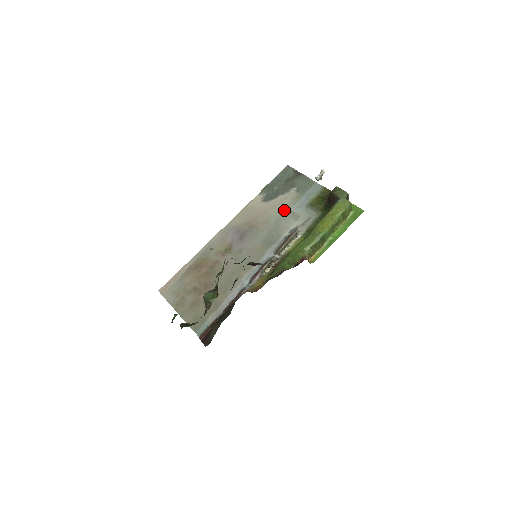
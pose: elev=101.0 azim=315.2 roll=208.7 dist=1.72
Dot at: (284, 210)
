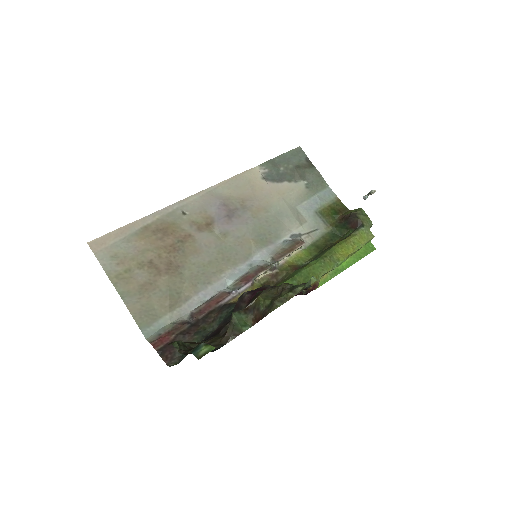
Dot at: (289, 204)
